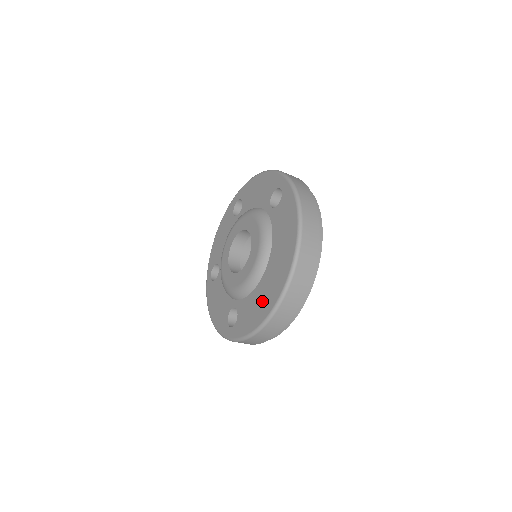
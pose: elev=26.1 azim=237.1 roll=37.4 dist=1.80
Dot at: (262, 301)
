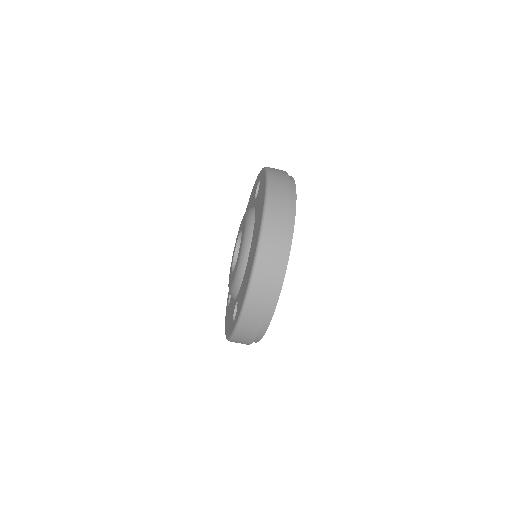
Dot at: (248, 268)
